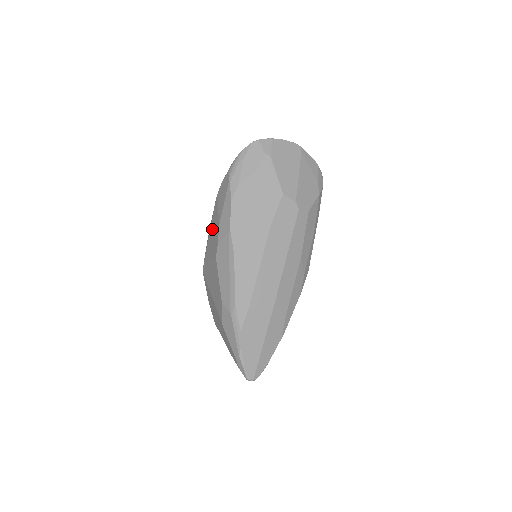
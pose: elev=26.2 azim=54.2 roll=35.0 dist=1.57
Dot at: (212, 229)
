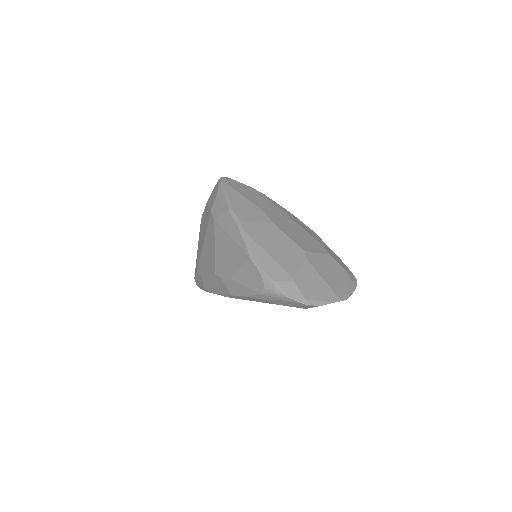
Dot at: (230, 249)
